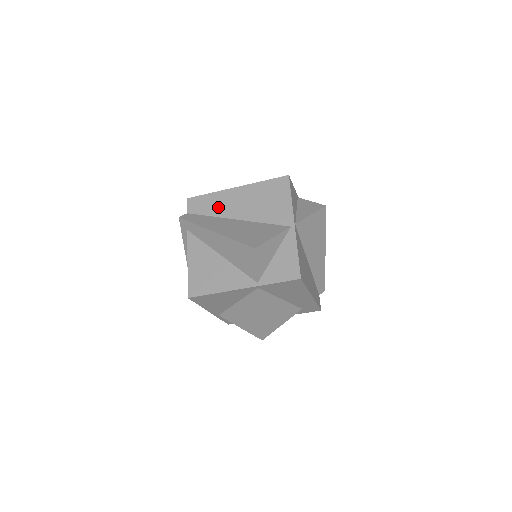
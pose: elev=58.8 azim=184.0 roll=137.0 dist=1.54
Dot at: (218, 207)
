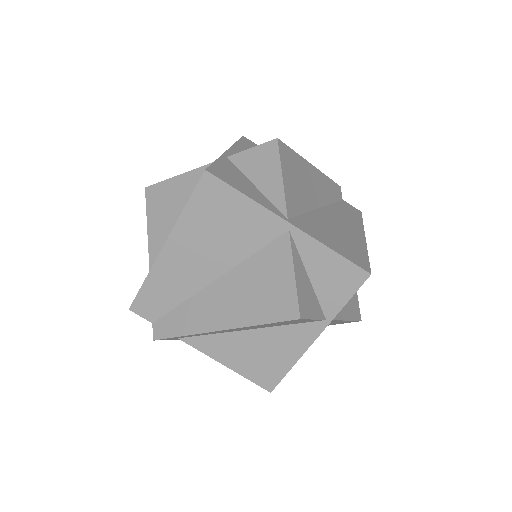
Dot at: (176, 287)
